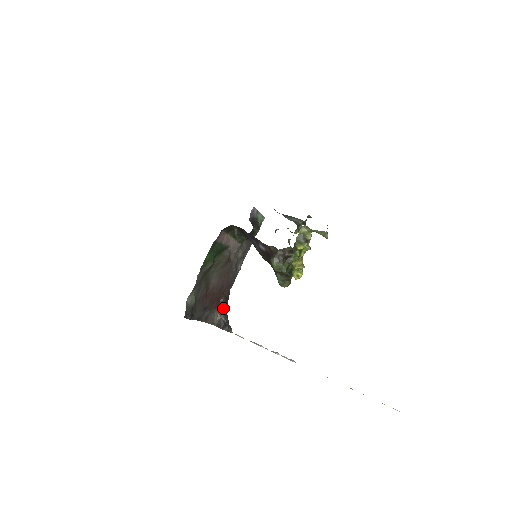
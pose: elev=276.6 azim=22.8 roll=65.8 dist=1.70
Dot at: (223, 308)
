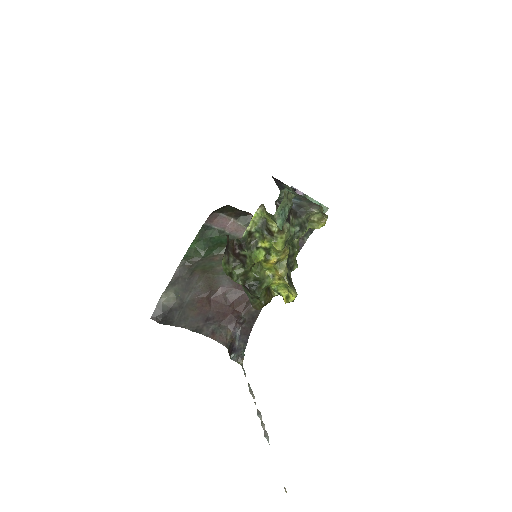
Dot at: (241, 327)
